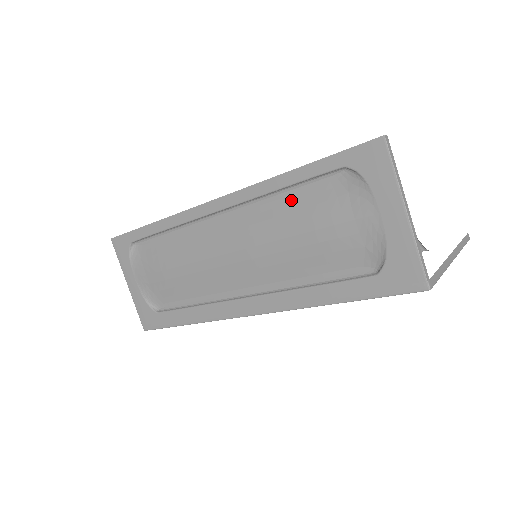
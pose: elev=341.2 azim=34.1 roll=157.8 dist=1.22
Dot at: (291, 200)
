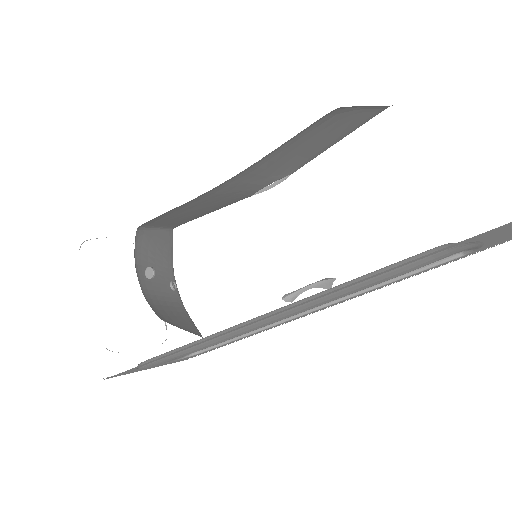
Dot at: (367, 277)
